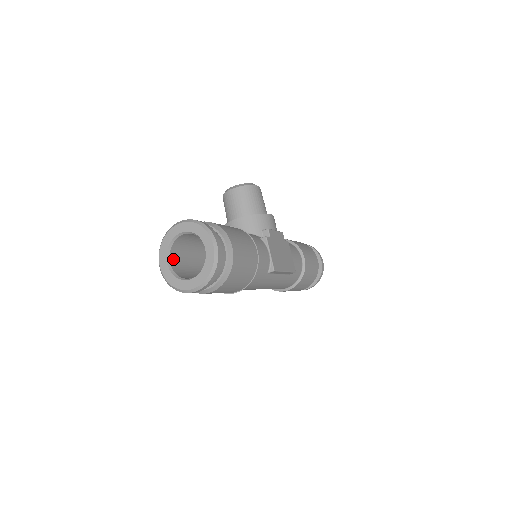
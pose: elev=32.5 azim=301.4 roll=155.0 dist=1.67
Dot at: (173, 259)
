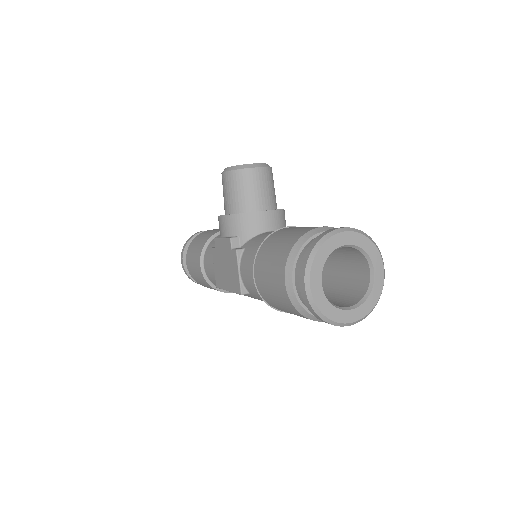
Dot at: occluded
